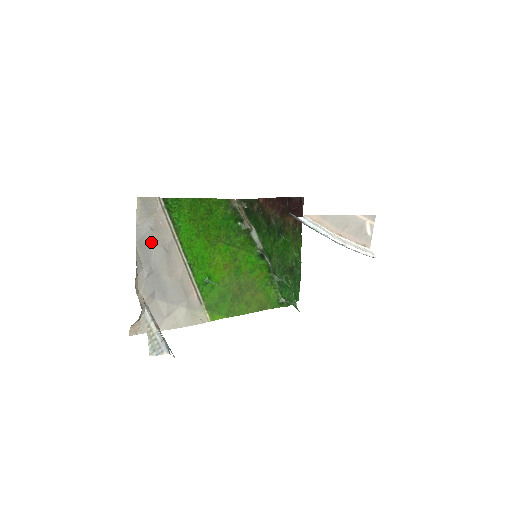
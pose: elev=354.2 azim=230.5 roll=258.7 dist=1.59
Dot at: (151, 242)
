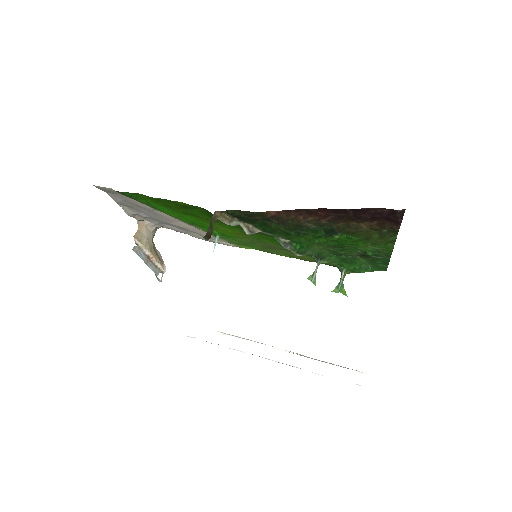
Dot at: (132, 205)
